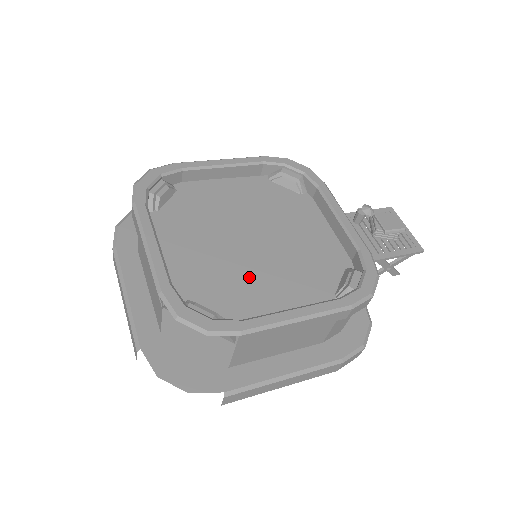
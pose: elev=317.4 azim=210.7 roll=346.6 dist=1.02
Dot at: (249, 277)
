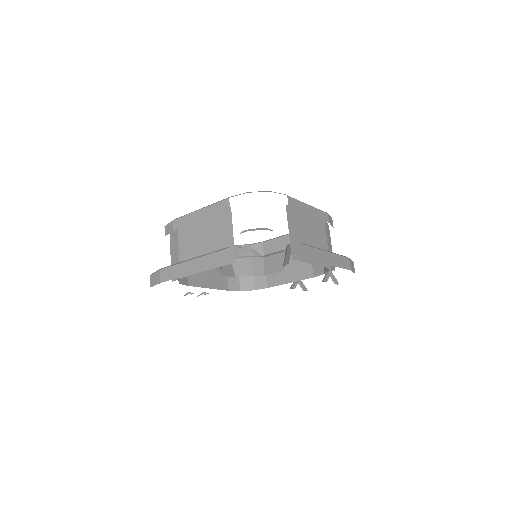
Dot at: occluded
